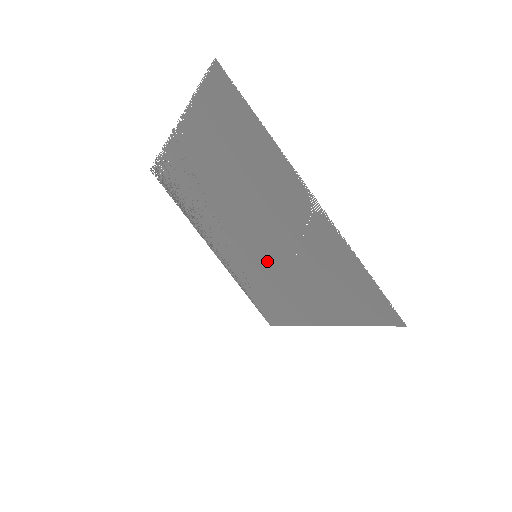
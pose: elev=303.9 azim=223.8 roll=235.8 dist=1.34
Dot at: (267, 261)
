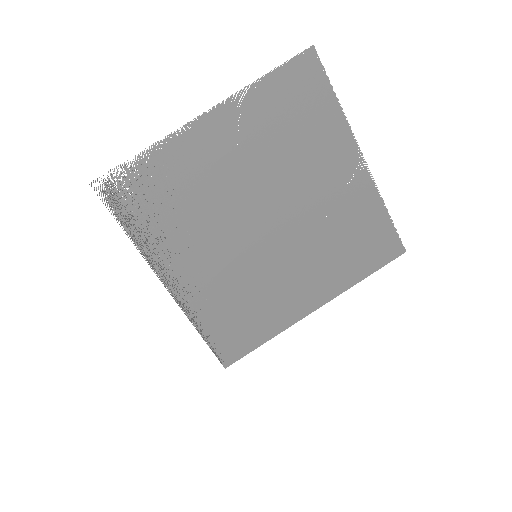
Dot at: (272, 255)
